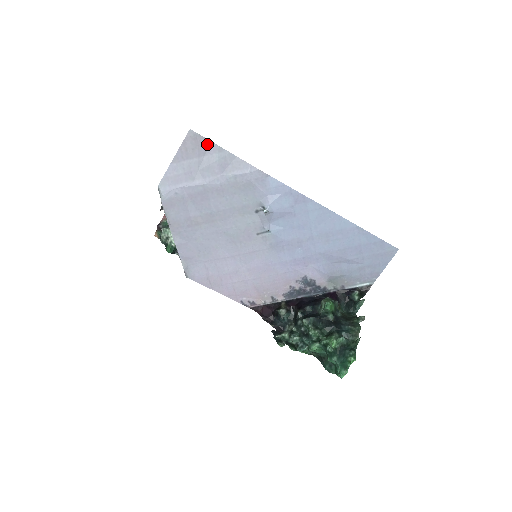
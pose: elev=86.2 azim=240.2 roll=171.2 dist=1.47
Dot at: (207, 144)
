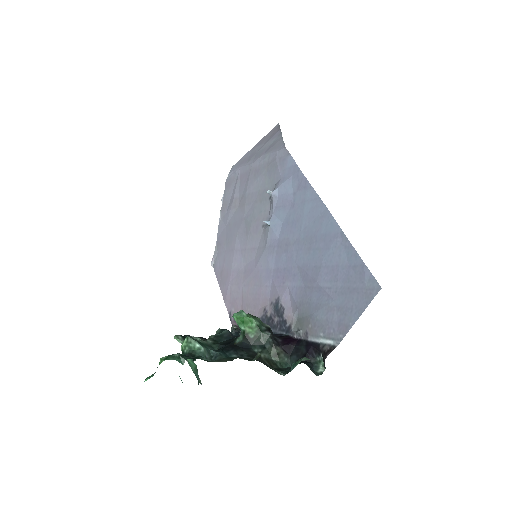
Dot at: (277, 132)
